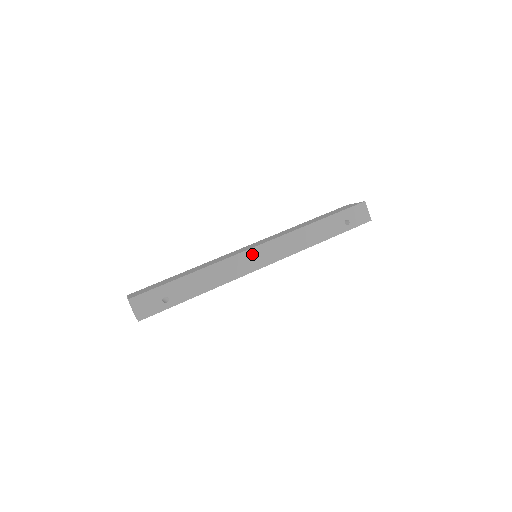
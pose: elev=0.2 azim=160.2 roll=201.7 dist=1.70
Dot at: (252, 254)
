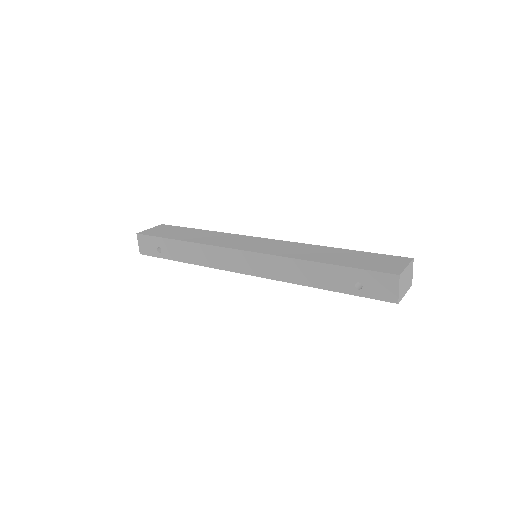
Dot at: (236, 255)
